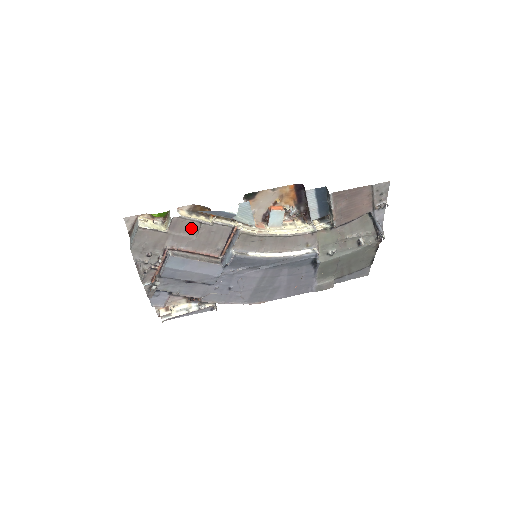
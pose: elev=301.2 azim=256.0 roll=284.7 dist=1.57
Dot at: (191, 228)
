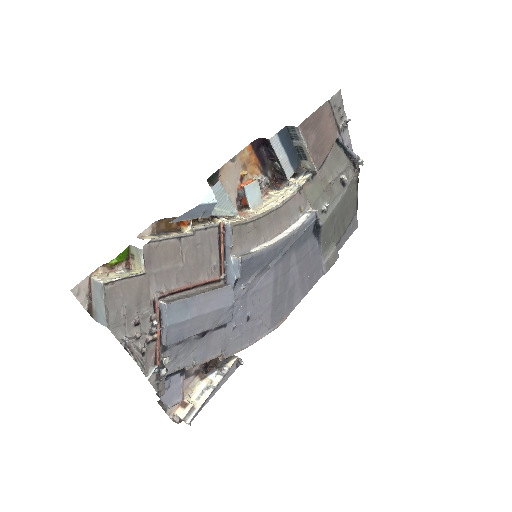
Dot at: (171, 252)
